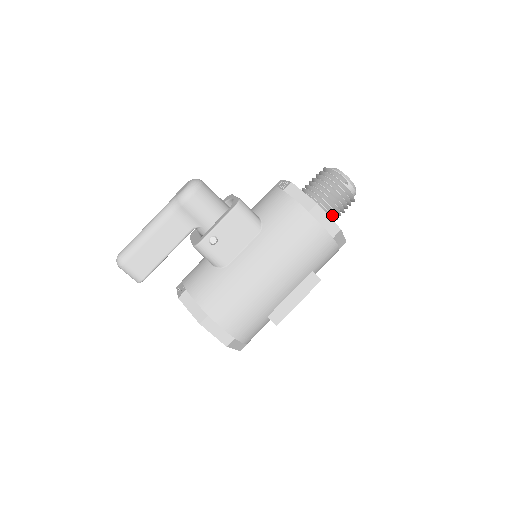
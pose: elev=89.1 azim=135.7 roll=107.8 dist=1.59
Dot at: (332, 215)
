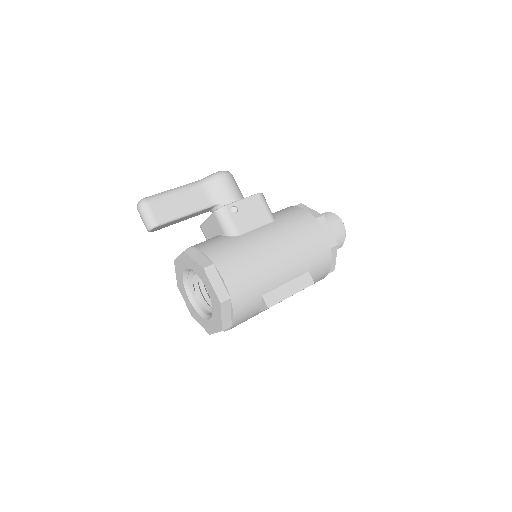
Dot at: occluded
